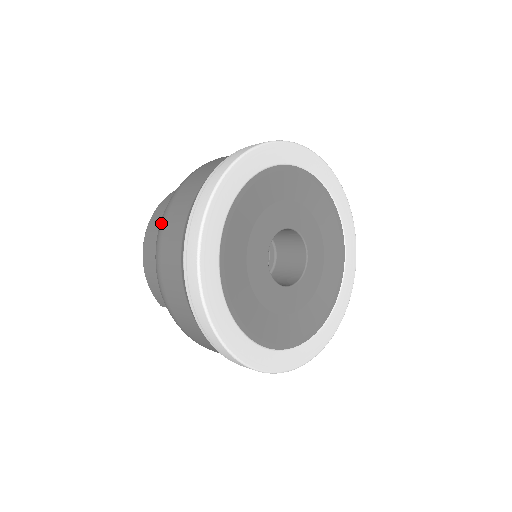
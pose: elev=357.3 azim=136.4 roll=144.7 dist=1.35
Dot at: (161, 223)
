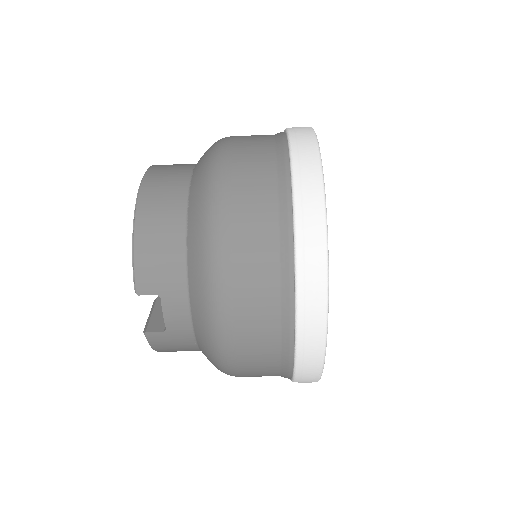
Dot at: (221, 160)
